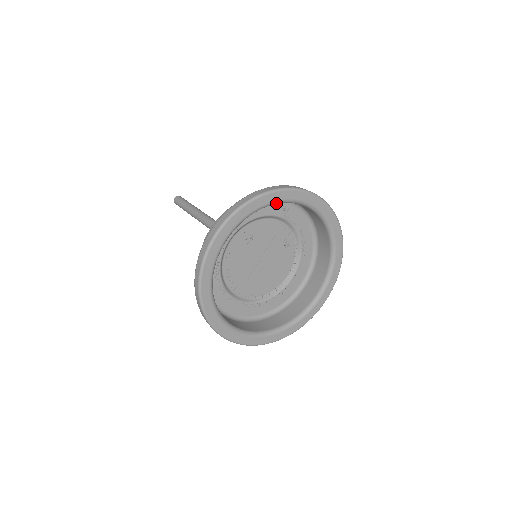
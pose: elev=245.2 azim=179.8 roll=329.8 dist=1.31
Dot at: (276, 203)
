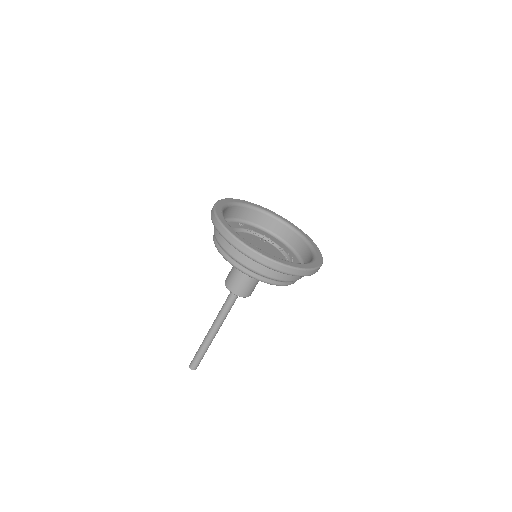
Dot at: (230, 204)
